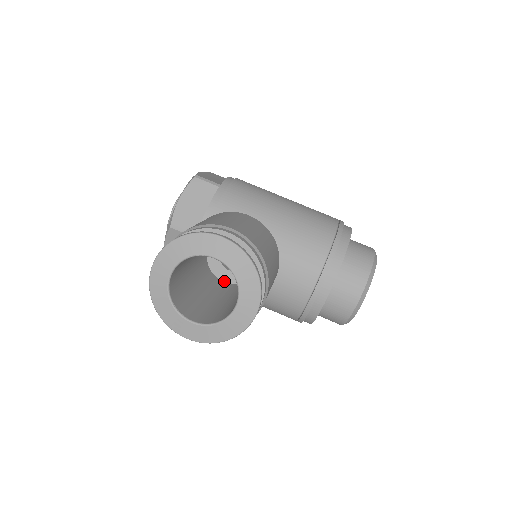
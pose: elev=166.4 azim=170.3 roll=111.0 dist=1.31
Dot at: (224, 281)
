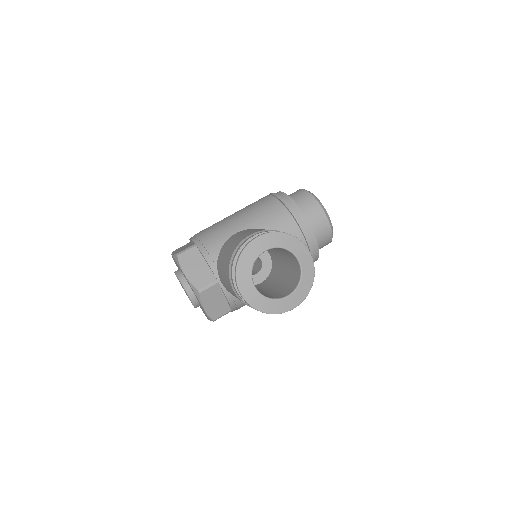
Dot at: (261, 282)
